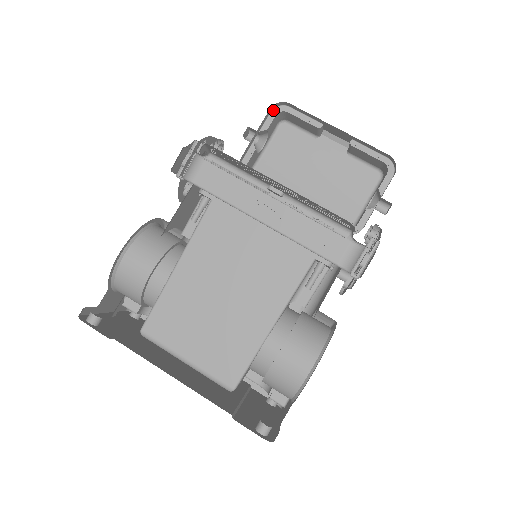
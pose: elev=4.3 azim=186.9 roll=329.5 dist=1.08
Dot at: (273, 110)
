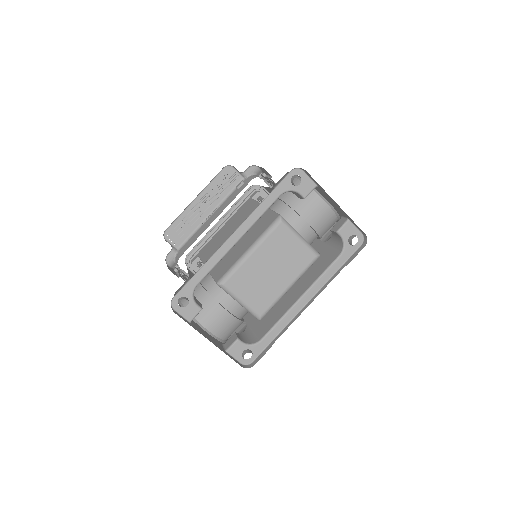
Dot at: occluded
